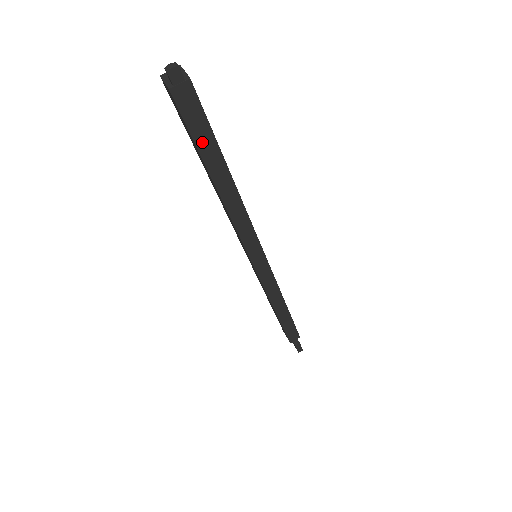
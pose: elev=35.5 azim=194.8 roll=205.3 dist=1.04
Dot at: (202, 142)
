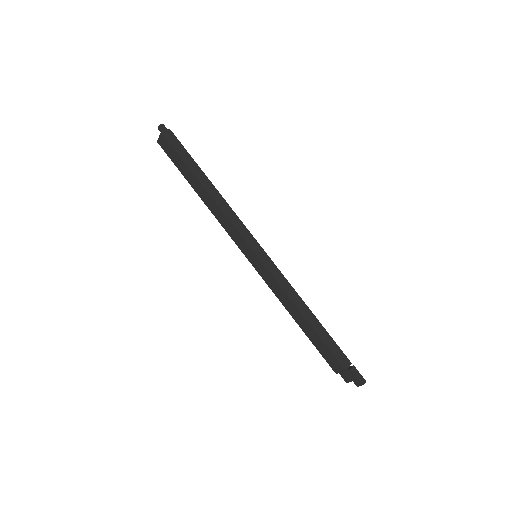
Dot at: (185, 158)
